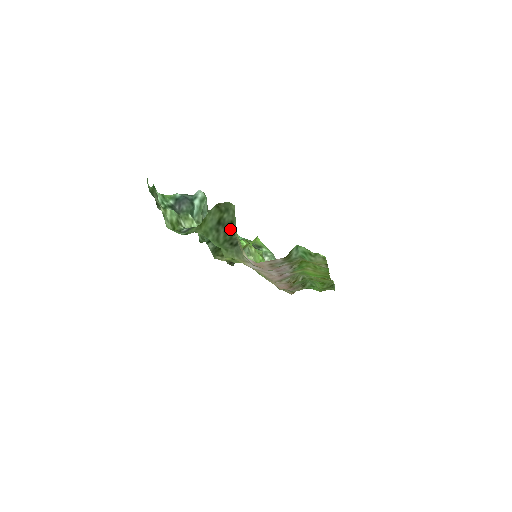
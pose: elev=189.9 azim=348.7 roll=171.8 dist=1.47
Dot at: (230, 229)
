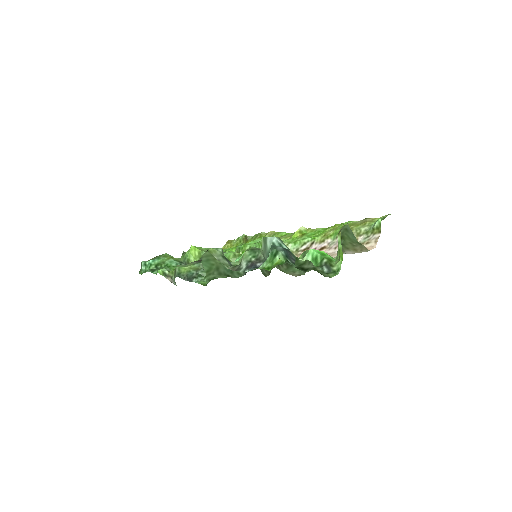
Dot at: occluded
